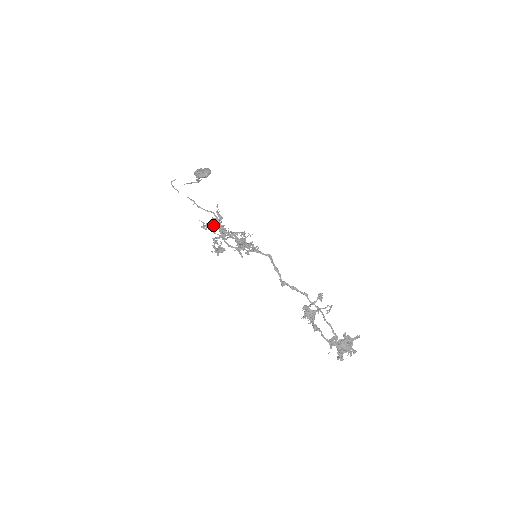
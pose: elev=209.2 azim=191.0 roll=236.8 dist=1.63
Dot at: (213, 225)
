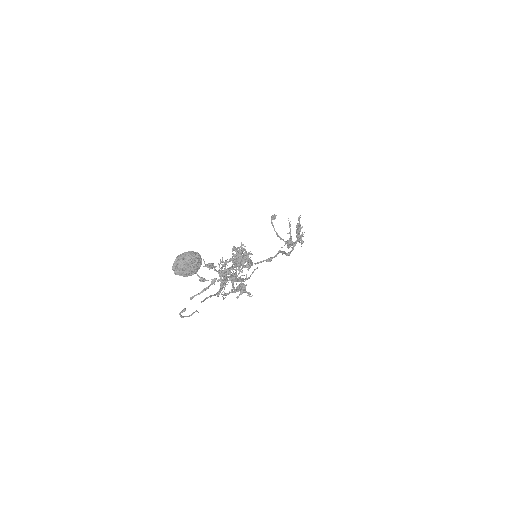
Dot at: (221, 282)
